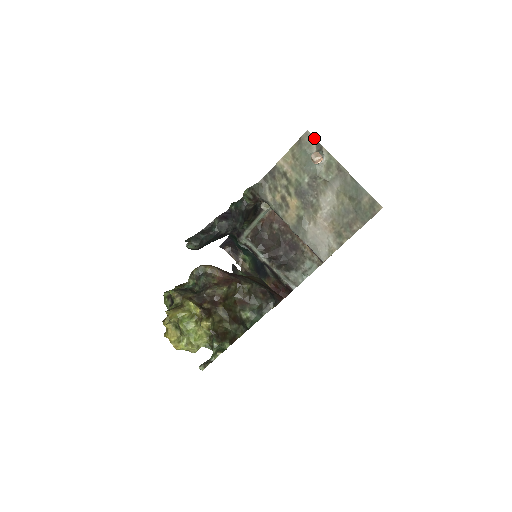
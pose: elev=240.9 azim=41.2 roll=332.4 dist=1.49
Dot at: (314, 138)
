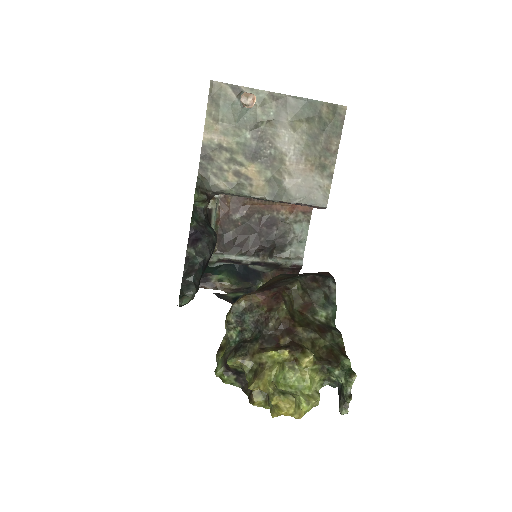
Dot at: (224, 84)
